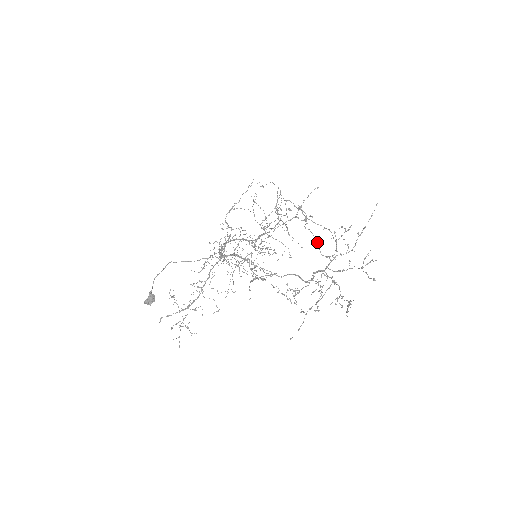
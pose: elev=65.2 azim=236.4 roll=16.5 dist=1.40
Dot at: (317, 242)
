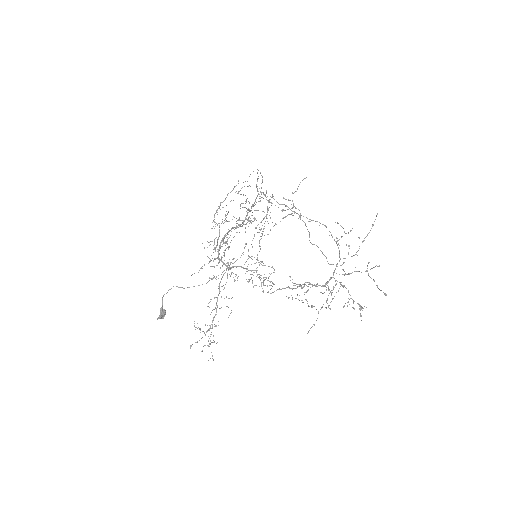
Dot at: (324, 255)
